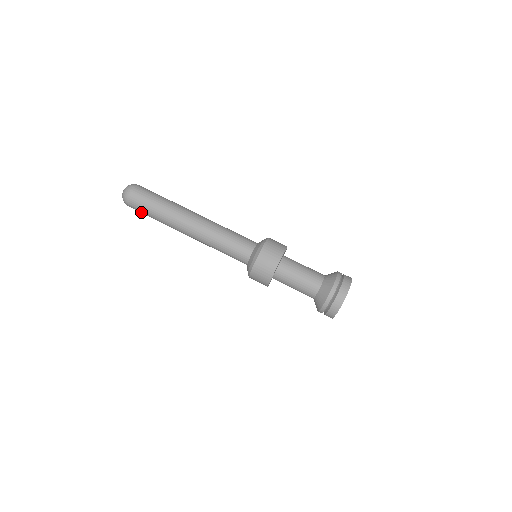
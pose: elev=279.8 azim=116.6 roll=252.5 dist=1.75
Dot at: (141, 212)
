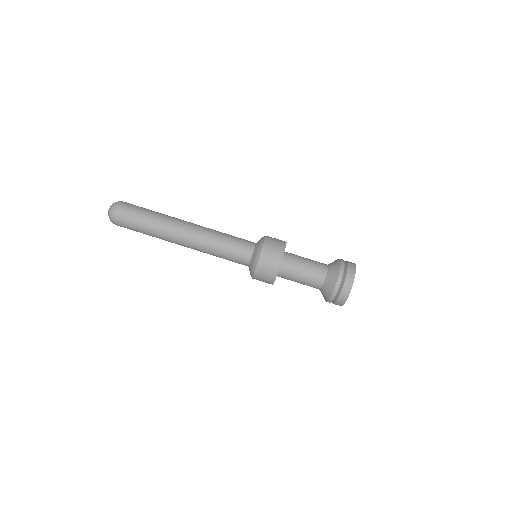
Dot at: occluded
